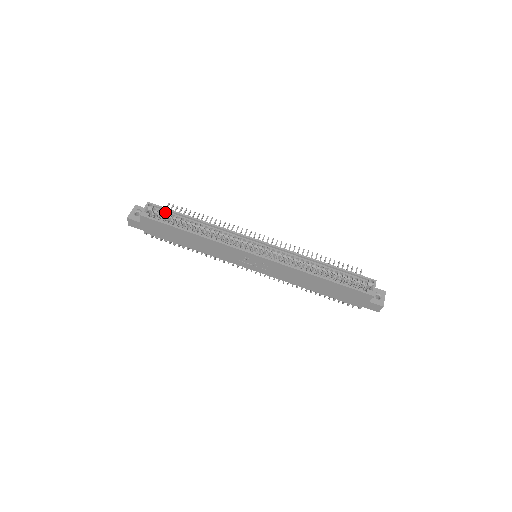
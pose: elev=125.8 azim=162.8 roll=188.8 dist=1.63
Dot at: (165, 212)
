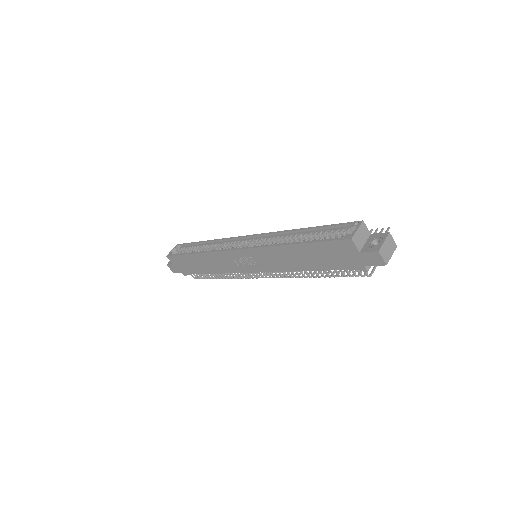
Dot at: (186, 247)
